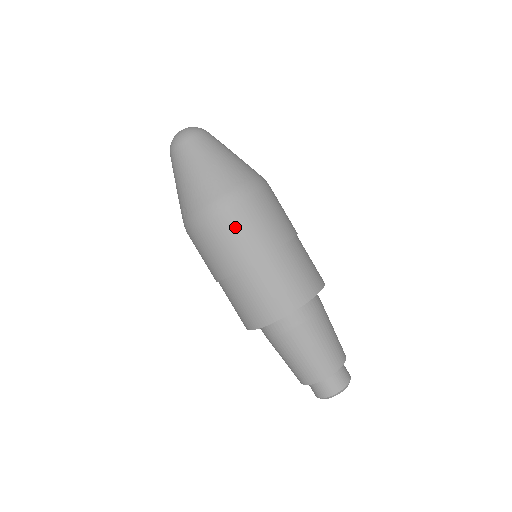
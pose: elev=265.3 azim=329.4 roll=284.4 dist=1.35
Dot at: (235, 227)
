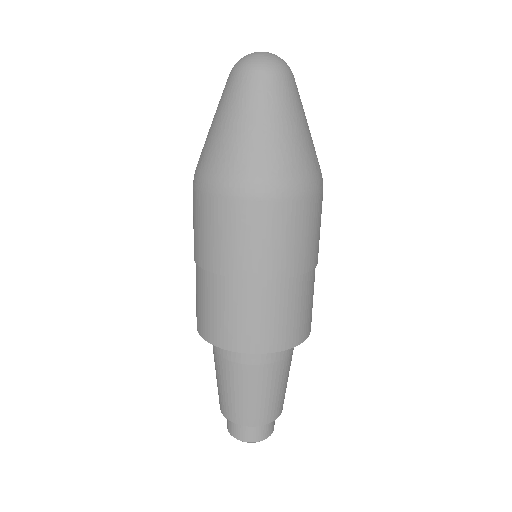
Dot at: (234, 224)
